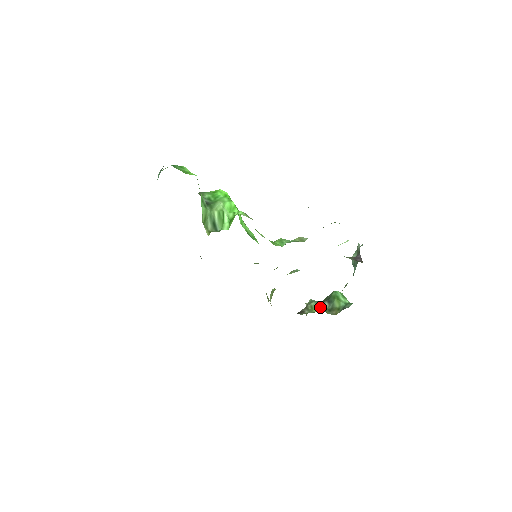
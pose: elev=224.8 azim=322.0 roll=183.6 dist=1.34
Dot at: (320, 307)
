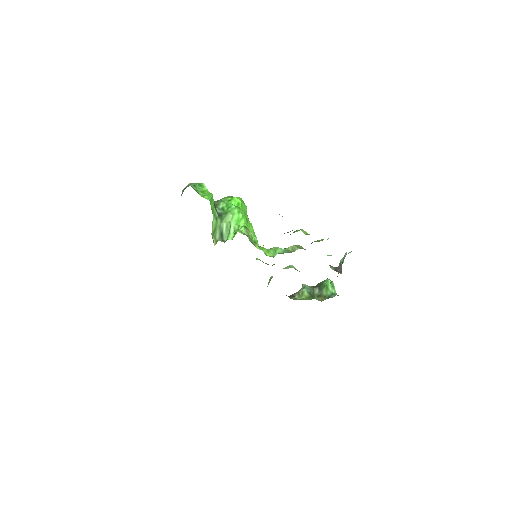
Dot at: (309, 294)
